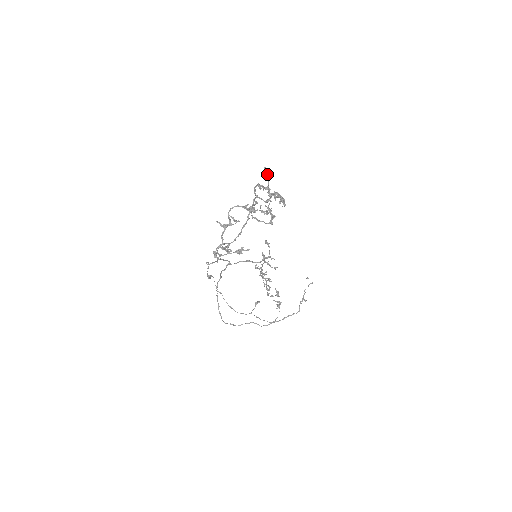
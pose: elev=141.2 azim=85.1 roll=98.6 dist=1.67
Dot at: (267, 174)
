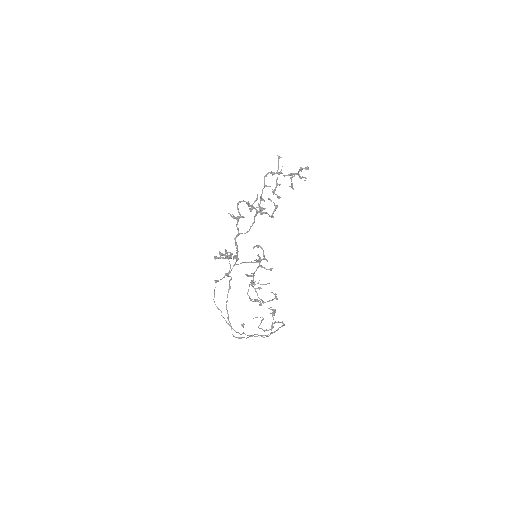
Dot at: occluded
